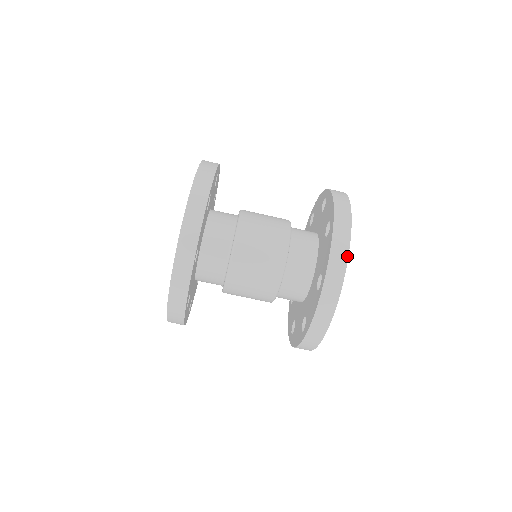
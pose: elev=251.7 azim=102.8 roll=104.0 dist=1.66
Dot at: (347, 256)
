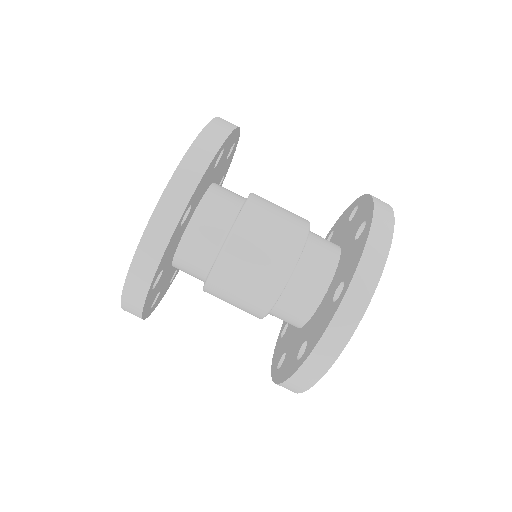
Dot at: (390, 206)
